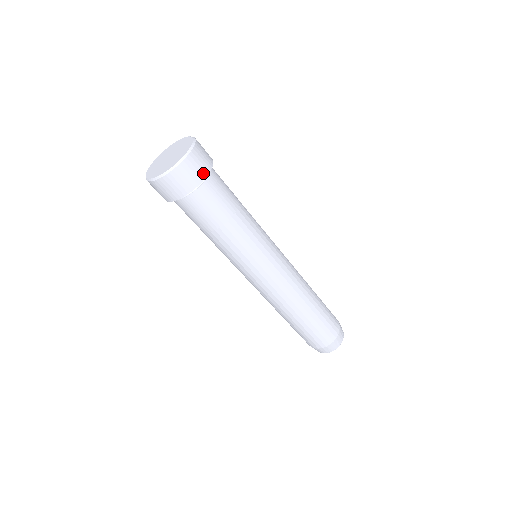
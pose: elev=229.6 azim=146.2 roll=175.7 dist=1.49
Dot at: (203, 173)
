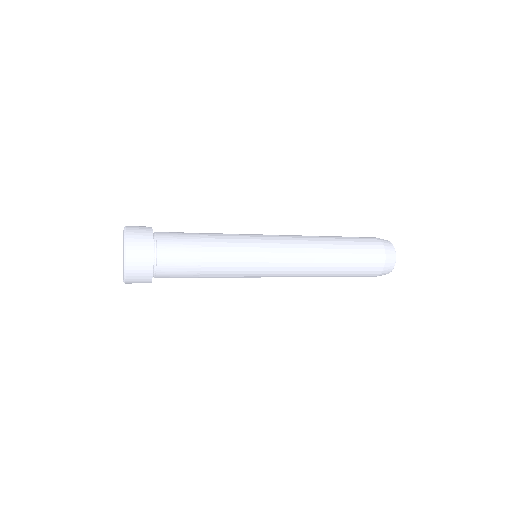
Dot at: (148, 271)
